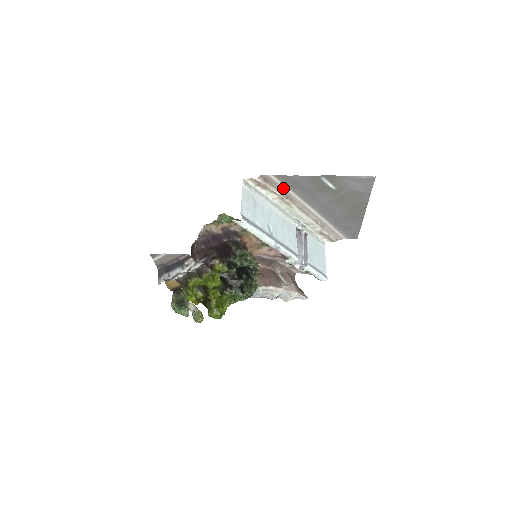
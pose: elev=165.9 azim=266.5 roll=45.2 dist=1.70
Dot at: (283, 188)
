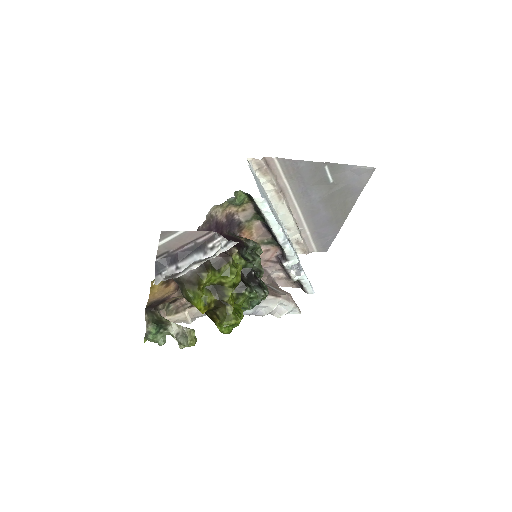
Dot at: (281, 178)
